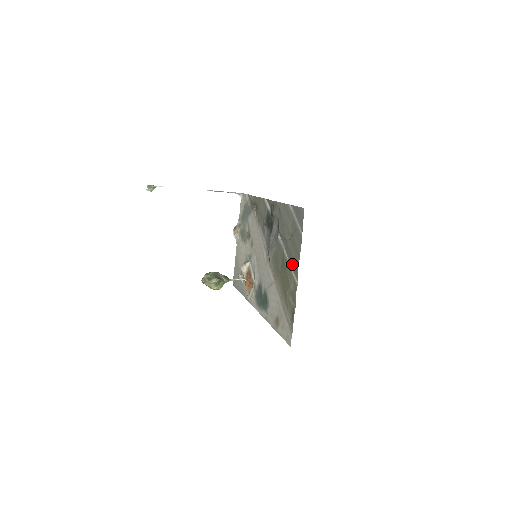
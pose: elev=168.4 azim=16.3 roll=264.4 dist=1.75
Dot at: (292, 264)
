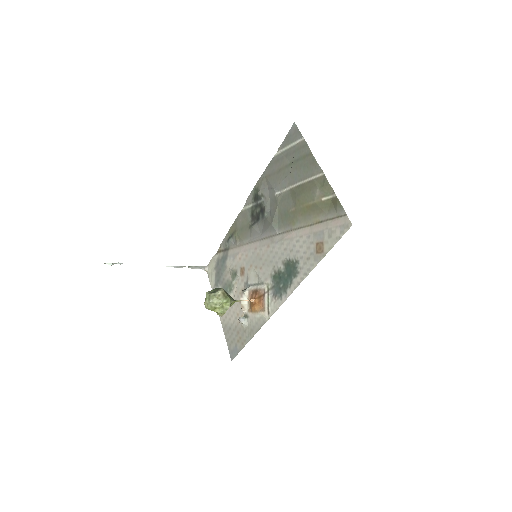
Dot at: (306, 174)
